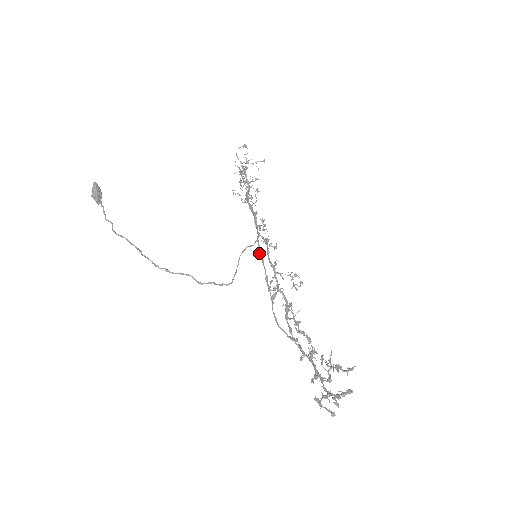
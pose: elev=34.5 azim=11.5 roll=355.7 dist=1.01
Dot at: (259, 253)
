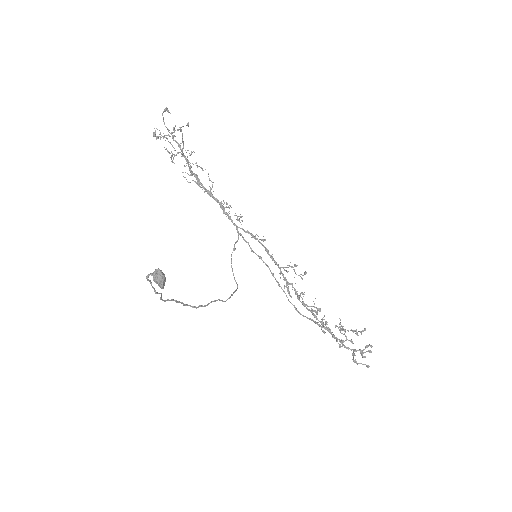
Dot at: occluded
